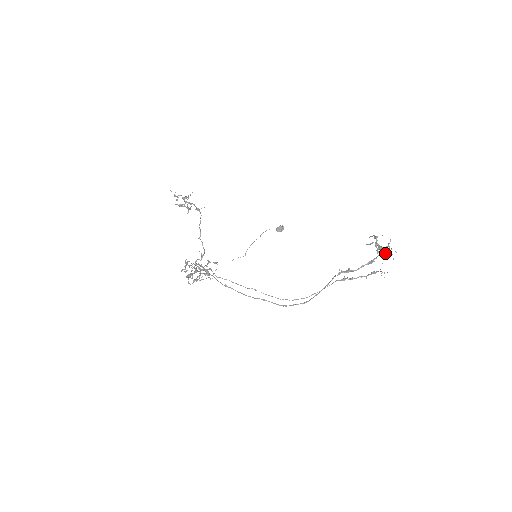
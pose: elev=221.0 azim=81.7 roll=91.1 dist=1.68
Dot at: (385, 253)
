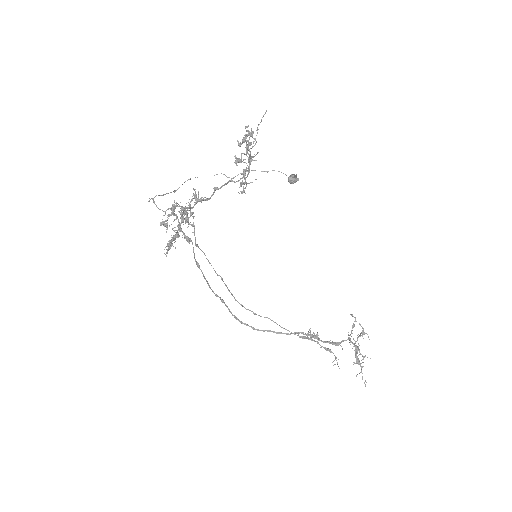
Dot at: (356, 363)
